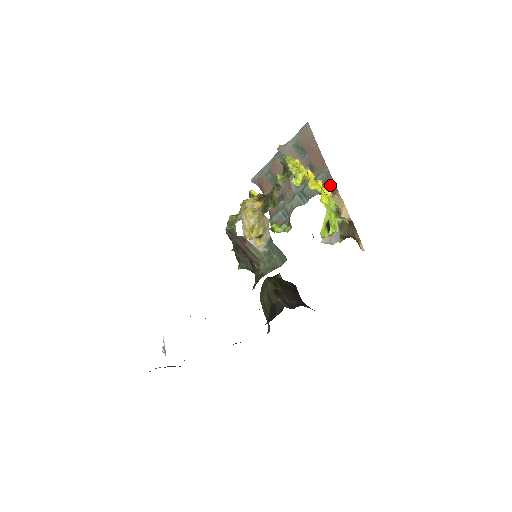
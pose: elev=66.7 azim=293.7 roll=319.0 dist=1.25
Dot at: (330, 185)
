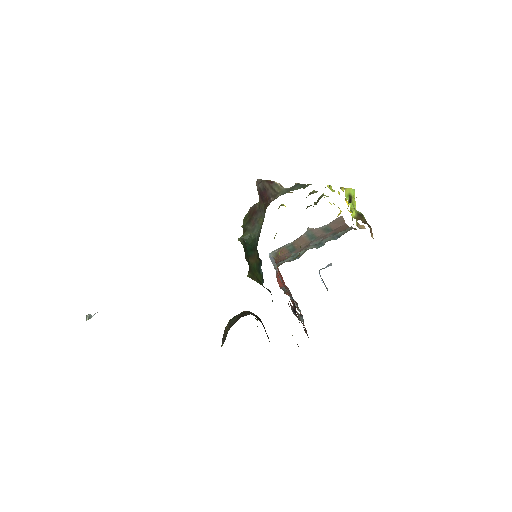
Dot at: occluded
